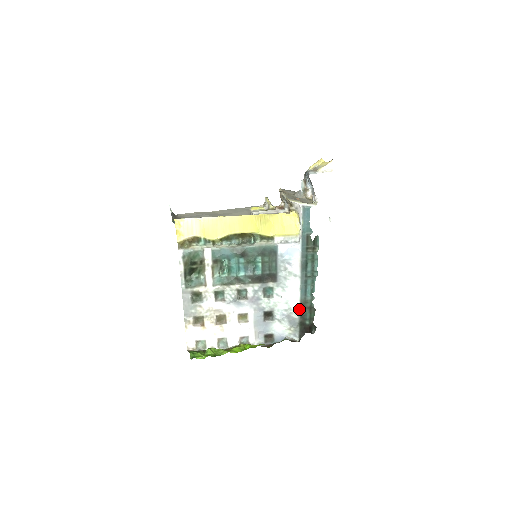
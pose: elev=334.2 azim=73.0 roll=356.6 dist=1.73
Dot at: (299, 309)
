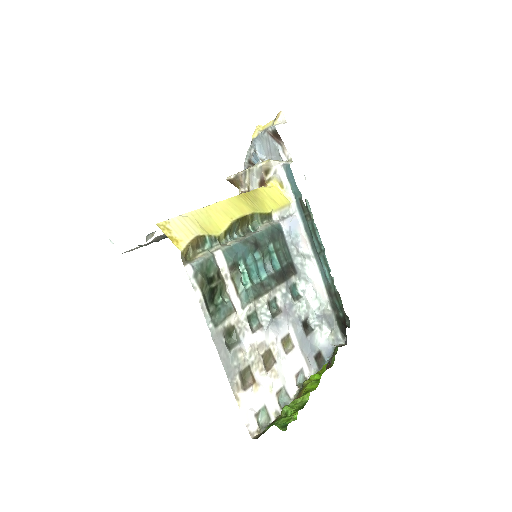
Dot at: (328, 300)
